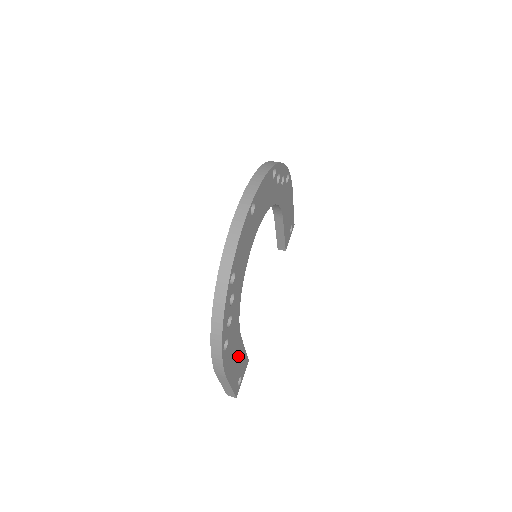
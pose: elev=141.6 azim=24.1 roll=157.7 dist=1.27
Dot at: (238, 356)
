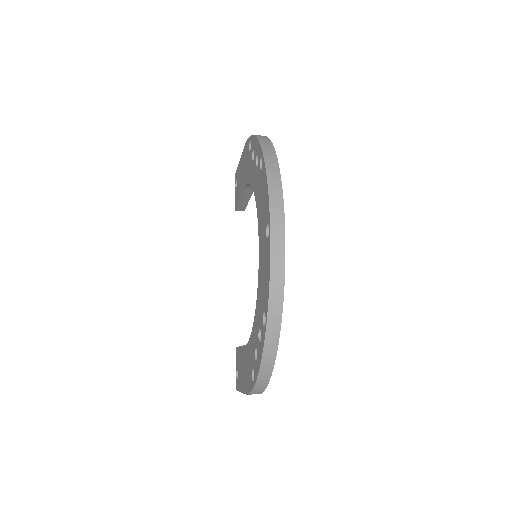
Dot at: occluded
